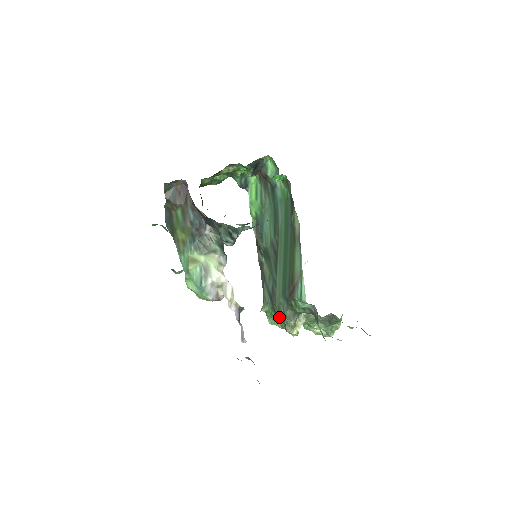
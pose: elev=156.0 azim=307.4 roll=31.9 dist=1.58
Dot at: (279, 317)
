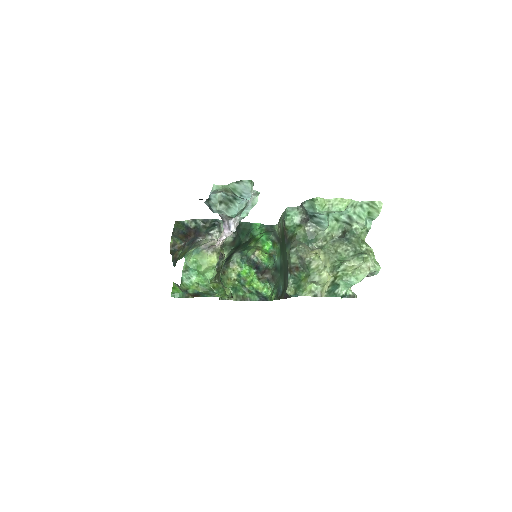
Dot at: (297, 268)
